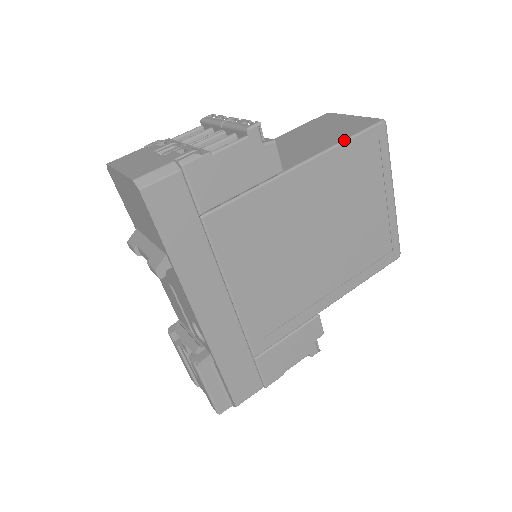
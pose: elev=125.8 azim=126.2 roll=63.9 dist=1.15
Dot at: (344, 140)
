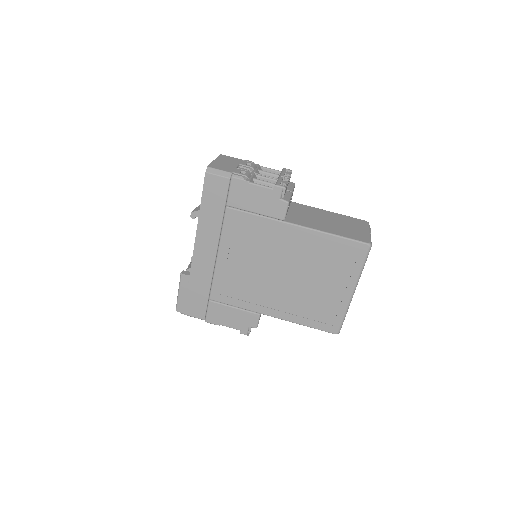
Dot at: (334, 234)
